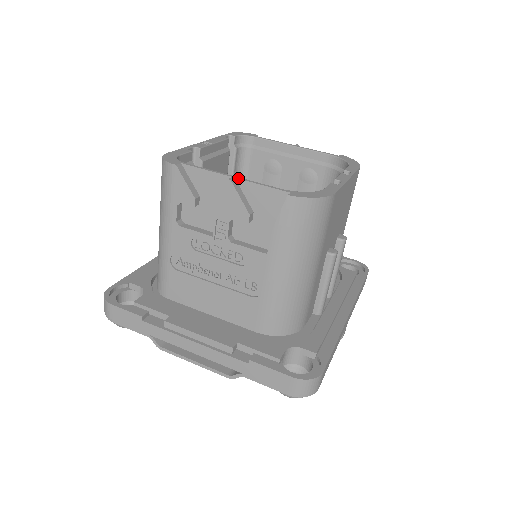
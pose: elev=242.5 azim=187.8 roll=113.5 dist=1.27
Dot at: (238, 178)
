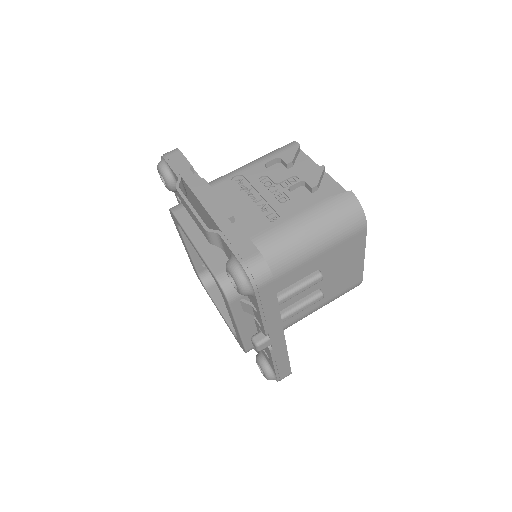
Dot at: (327, 173)
